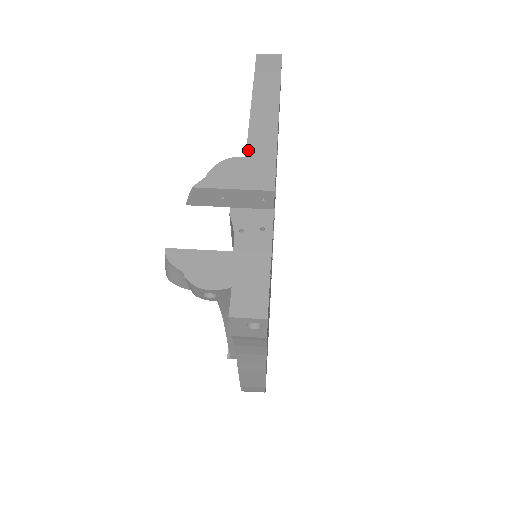
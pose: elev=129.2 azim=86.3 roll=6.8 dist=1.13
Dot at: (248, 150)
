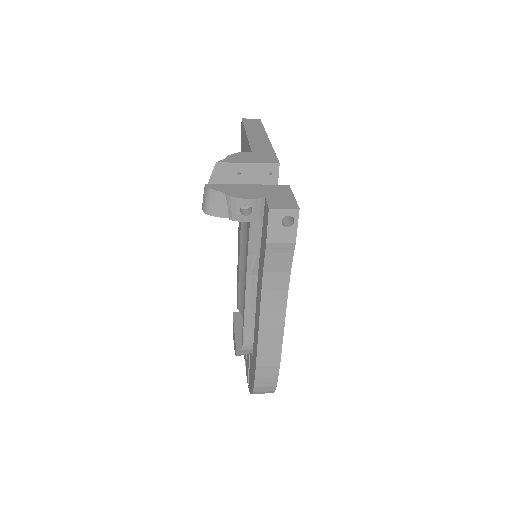
Dot at: (252, 149)
